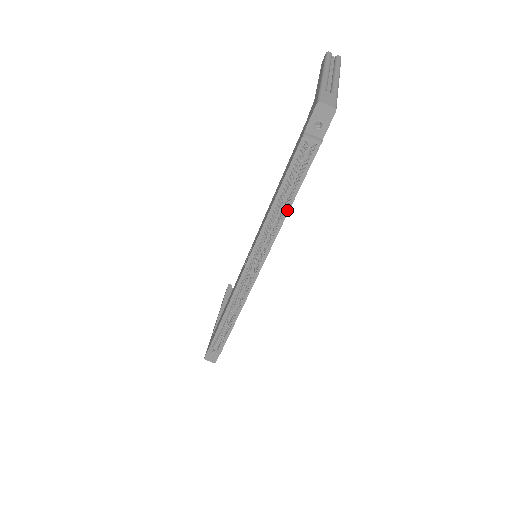
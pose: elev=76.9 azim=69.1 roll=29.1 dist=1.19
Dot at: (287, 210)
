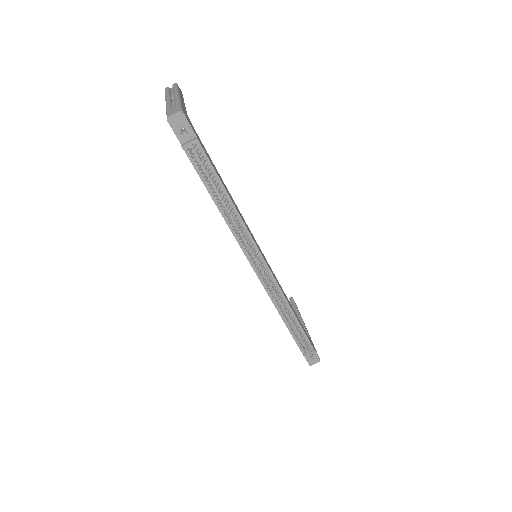
Dot at: (231, 203)
